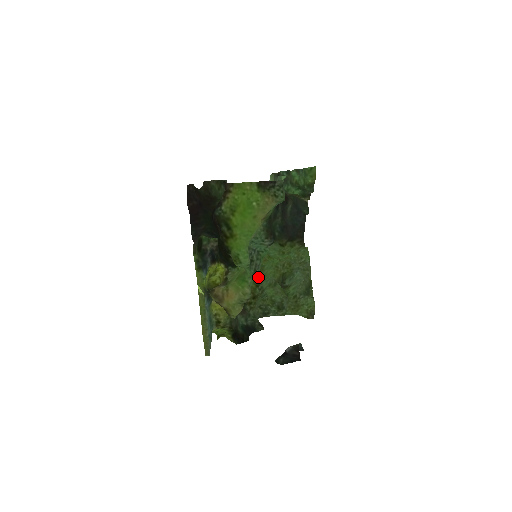
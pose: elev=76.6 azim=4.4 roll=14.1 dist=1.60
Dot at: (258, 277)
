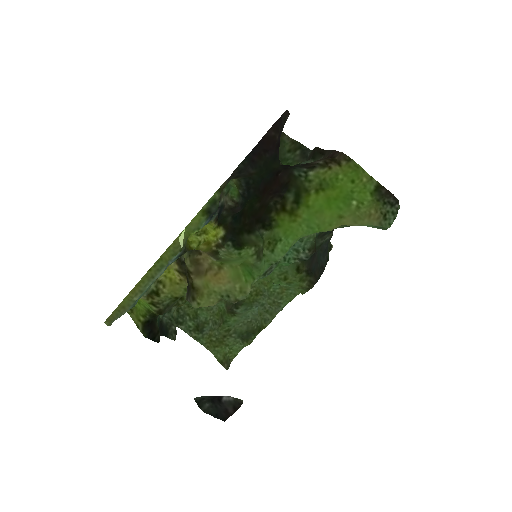
Dot at: occluded
